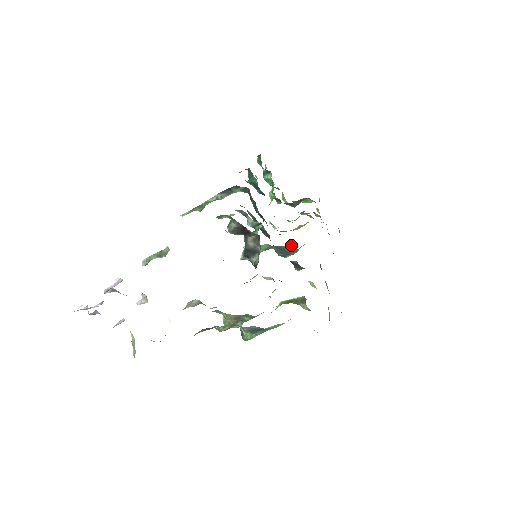
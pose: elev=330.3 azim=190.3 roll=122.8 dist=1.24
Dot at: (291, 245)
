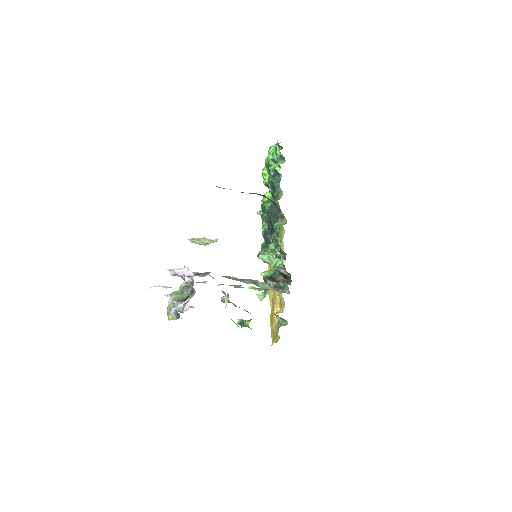
Dot at: occluded
